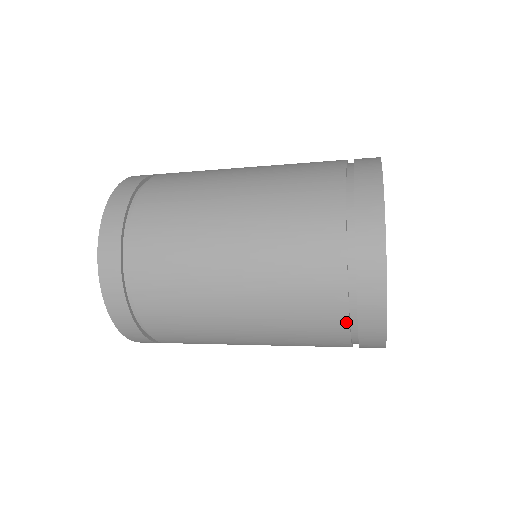
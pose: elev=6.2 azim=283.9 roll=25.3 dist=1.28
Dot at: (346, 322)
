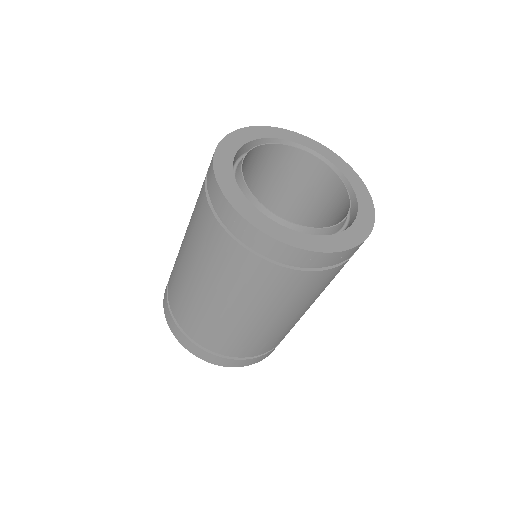
Dot at: (207, 204)
